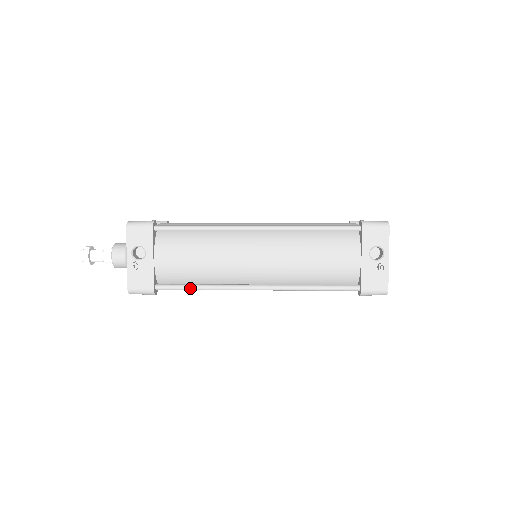
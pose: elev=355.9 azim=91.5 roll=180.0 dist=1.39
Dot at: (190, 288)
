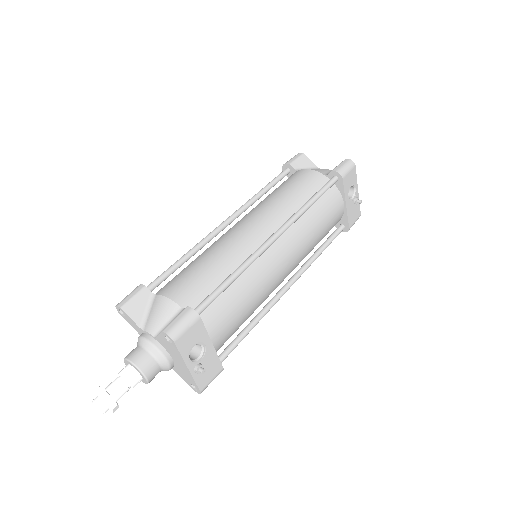
Dot at: (245, 336)
